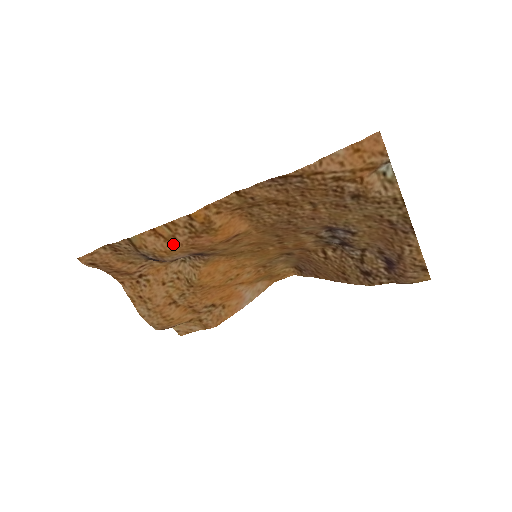
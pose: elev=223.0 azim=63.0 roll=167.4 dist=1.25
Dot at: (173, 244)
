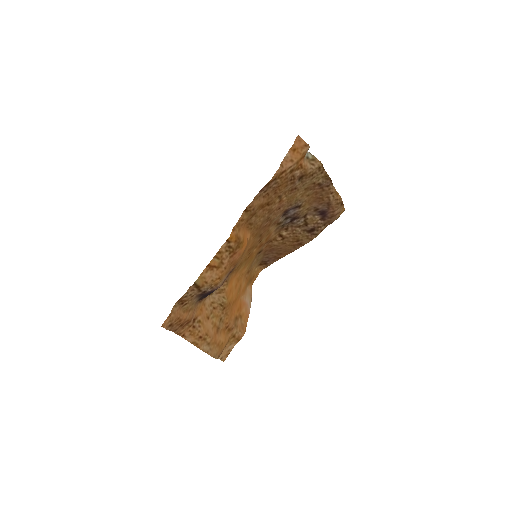
Dot at: (222, 269)
